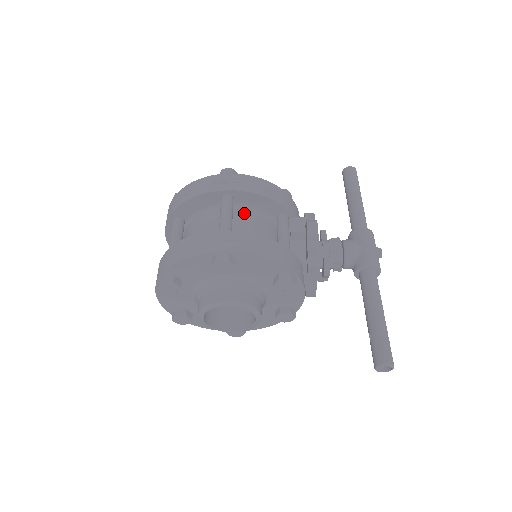
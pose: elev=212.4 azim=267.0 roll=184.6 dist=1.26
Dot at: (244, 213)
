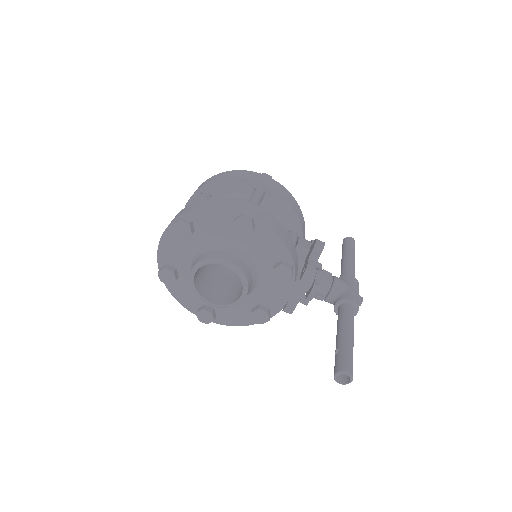
Dot at: (267, 210)
